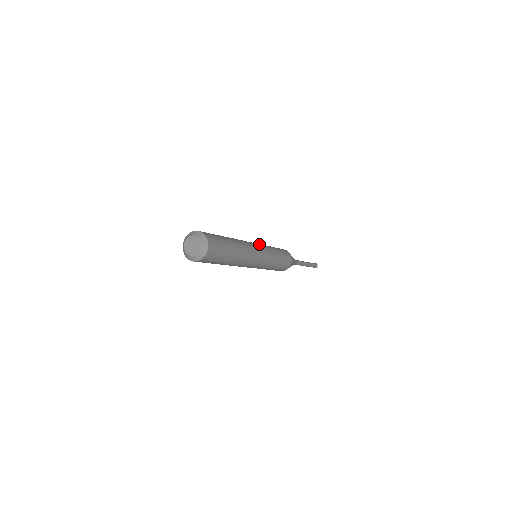
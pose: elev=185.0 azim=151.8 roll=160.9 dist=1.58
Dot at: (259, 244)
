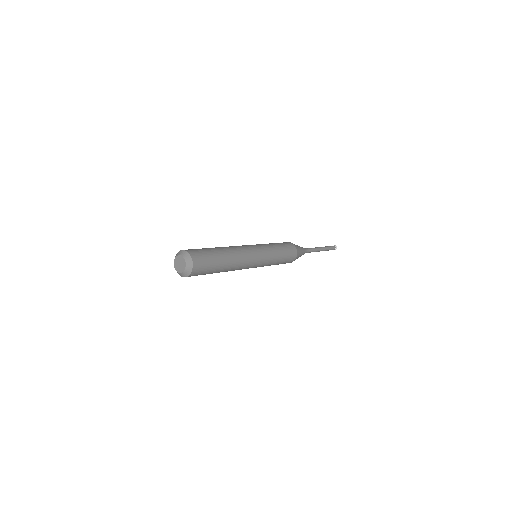
Dot at: (262, 252)
